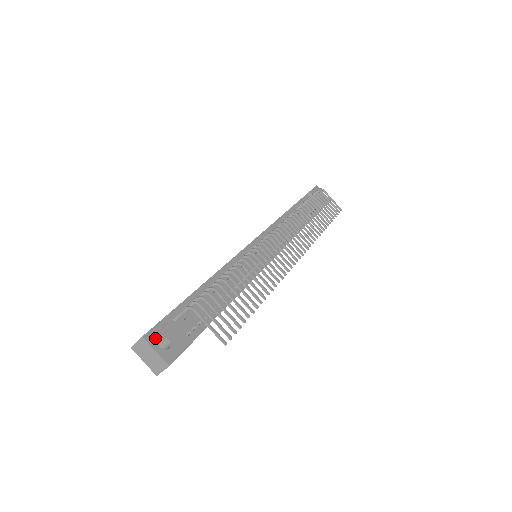
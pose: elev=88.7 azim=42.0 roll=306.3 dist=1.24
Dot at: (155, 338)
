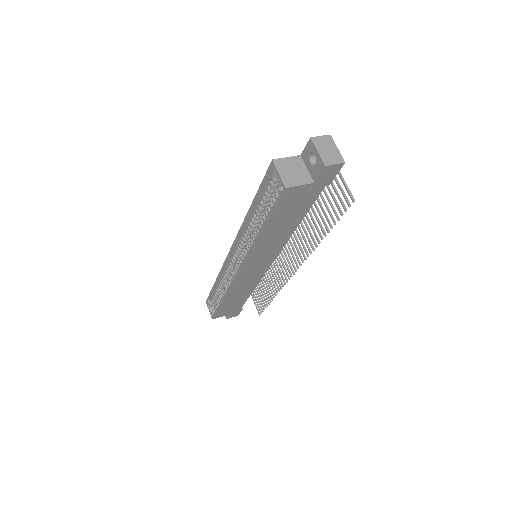
Dot at: occluded
